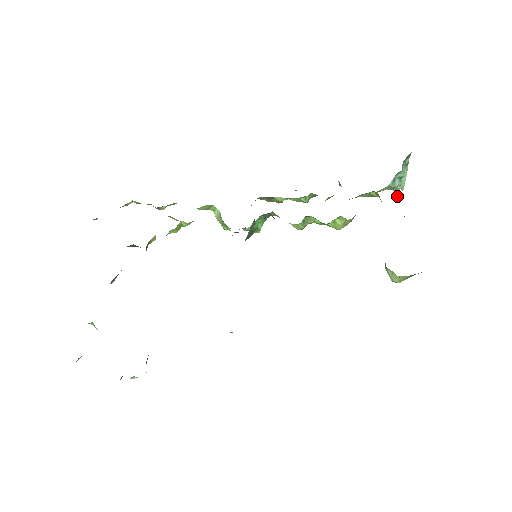
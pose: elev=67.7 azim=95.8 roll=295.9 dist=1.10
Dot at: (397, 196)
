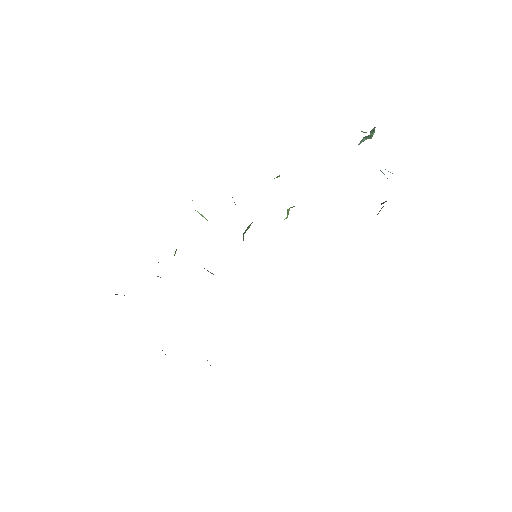
Dot at: occluded
